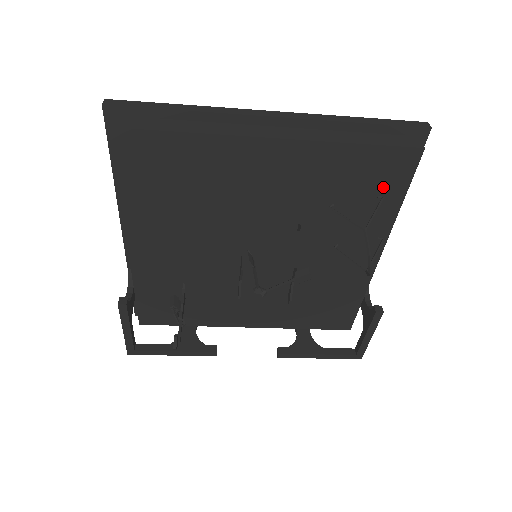
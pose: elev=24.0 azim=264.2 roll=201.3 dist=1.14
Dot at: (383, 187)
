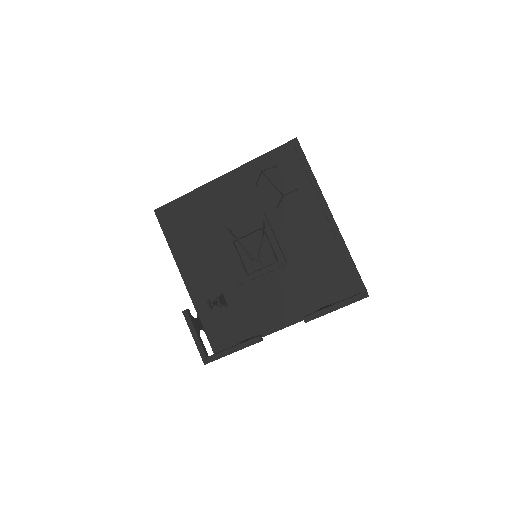
Dot at: (289, 172)
